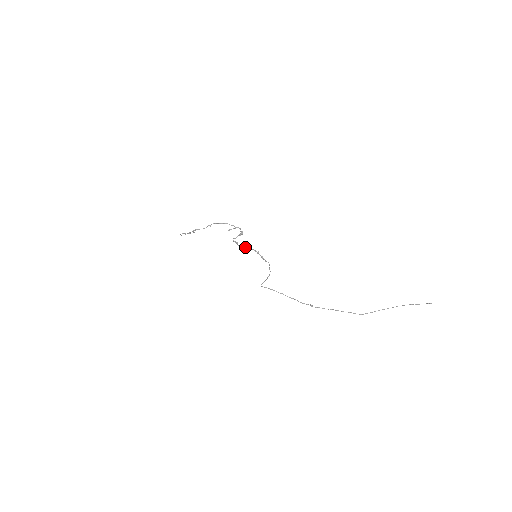
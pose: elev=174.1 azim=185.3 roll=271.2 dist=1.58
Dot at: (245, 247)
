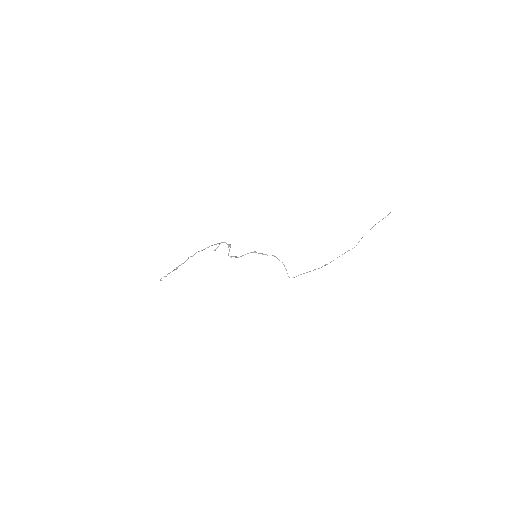
Dot at: occluded
